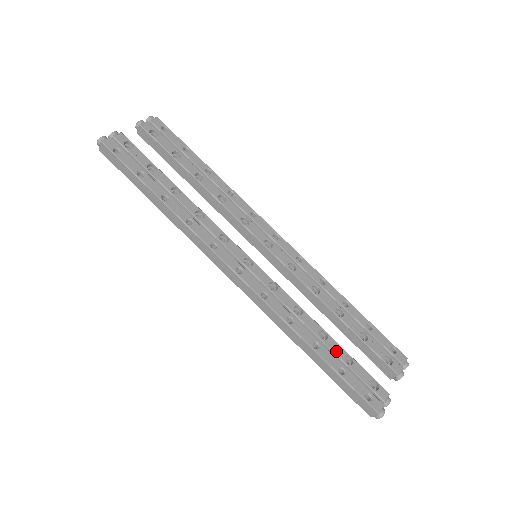
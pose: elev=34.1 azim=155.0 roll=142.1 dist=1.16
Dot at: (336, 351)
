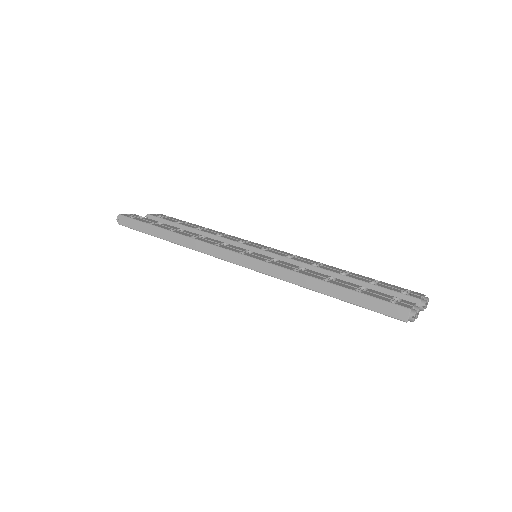
Dot at: (348, 284)
